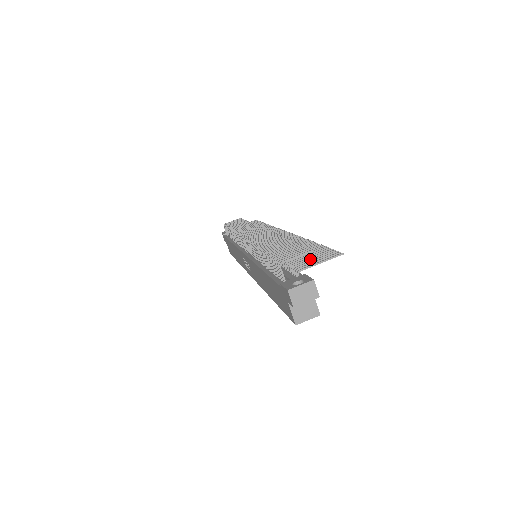
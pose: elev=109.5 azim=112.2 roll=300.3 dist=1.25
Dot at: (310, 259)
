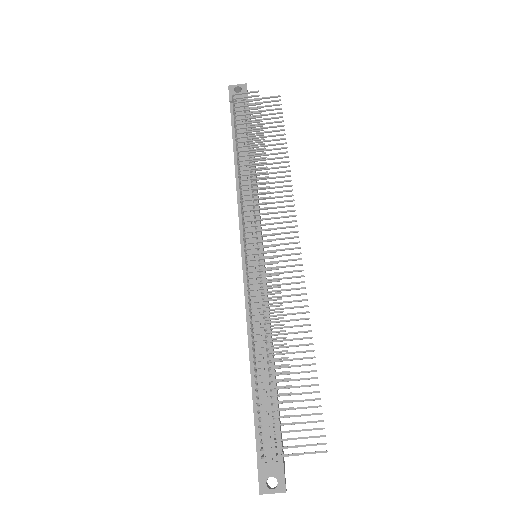
Dot at: occluded
